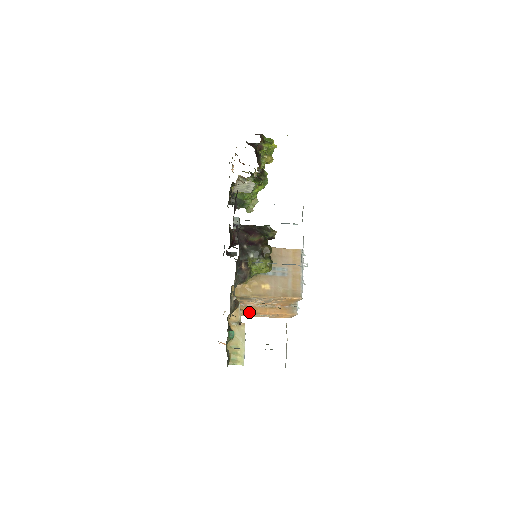
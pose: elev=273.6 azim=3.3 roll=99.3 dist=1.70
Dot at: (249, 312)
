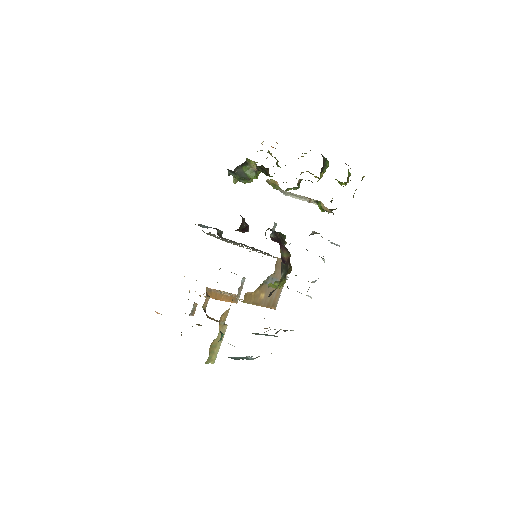
Dot at: (211, 297)
